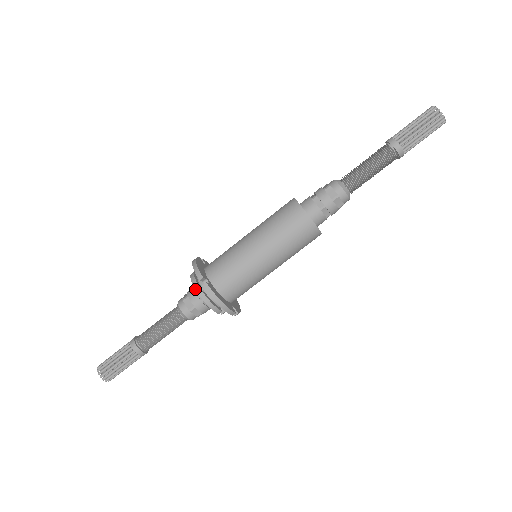
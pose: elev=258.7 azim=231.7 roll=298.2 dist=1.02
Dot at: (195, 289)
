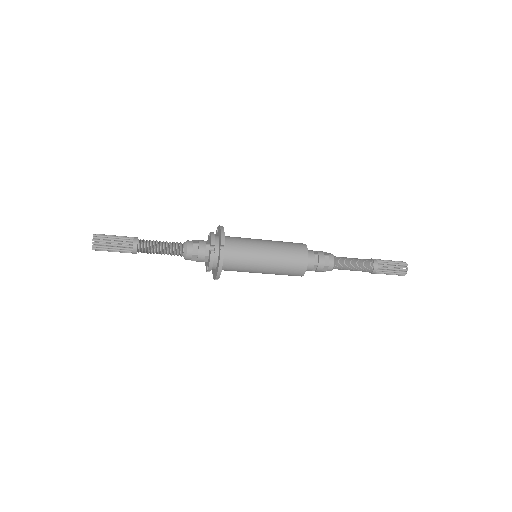
Dot at: (206, 244)
